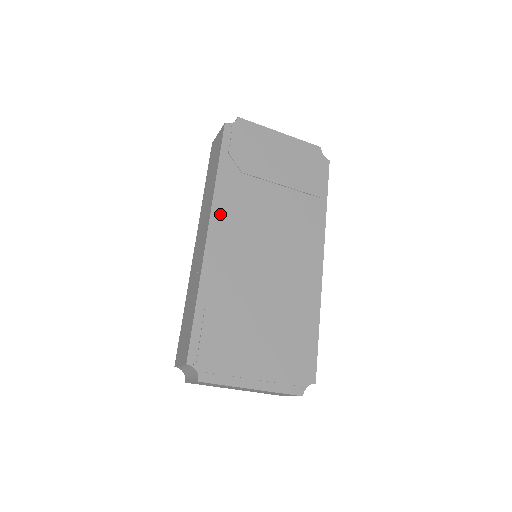
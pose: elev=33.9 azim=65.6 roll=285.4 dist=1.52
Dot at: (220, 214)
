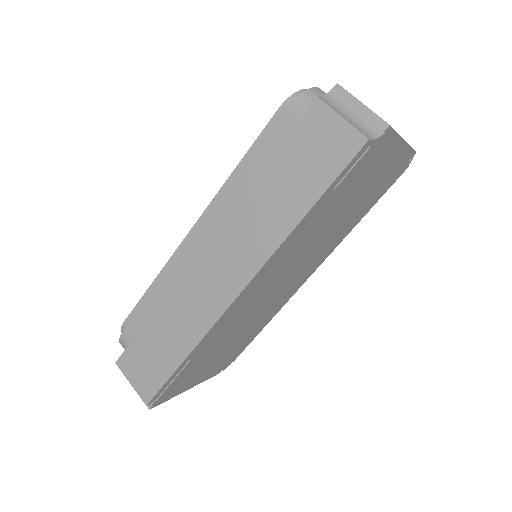
Dot at: (267, 269)
